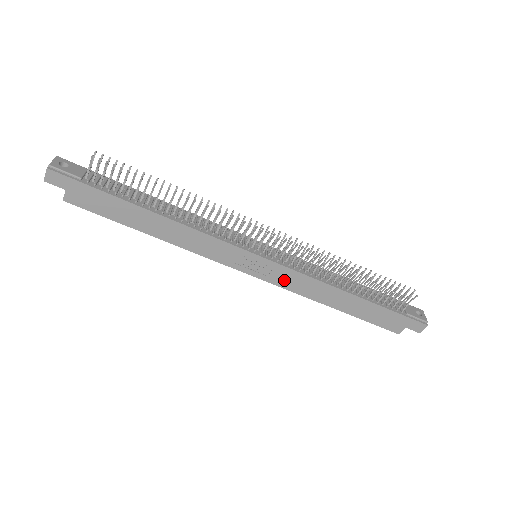
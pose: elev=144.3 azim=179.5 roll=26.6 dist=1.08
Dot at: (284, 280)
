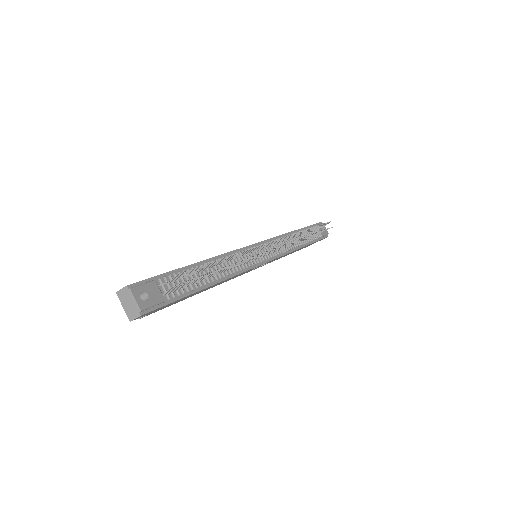
Dot at: occluded
